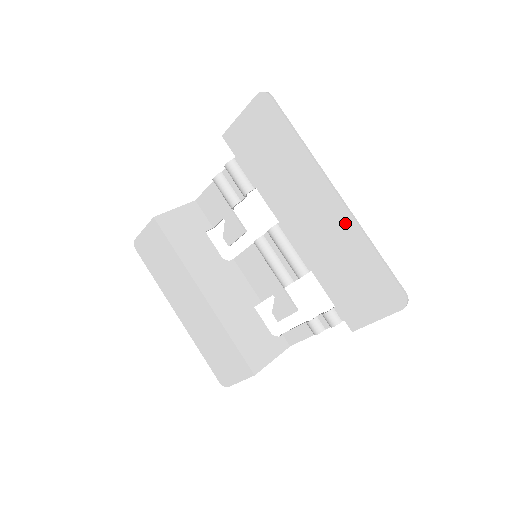
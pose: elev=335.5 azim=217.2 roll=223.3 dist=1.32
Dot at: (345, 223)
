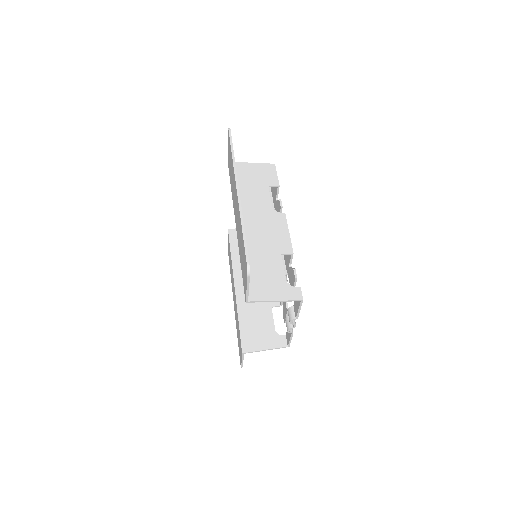
Dot at: occluded
